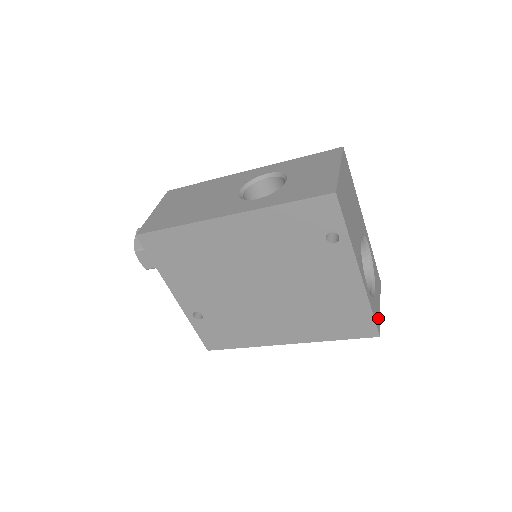
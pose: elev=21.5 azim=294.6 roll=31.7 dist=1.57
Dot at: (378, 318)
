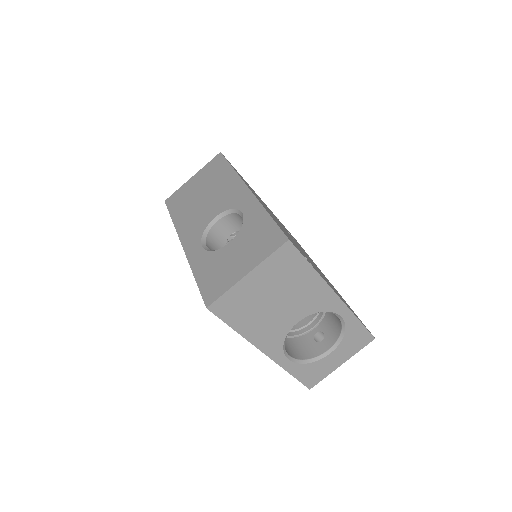
Dot at: (319, 376)
